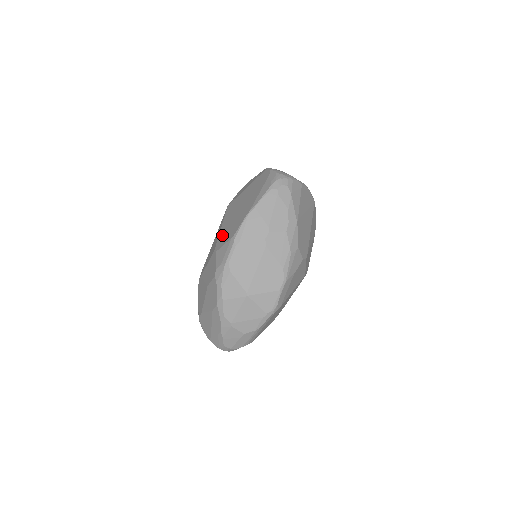
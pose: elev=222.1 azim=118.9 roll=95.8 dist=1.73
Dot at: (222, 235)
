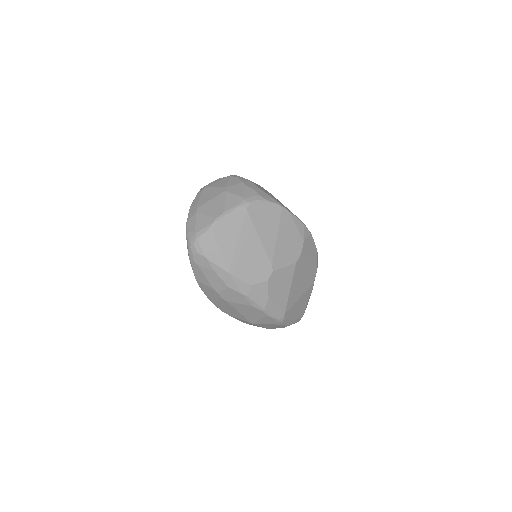
Dot at: occluded
